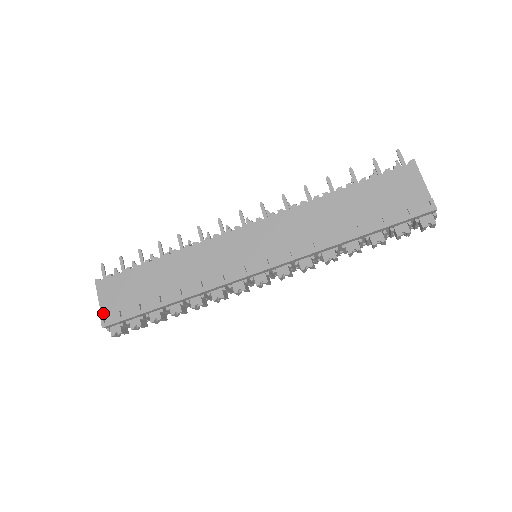
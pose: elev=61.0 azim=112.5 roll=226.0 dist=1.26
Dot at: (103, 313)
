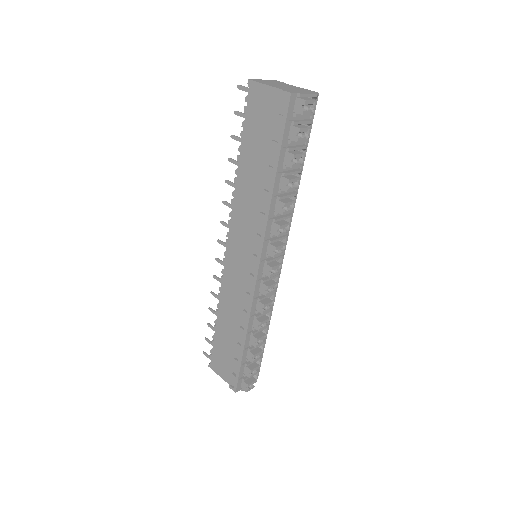
Dot at: (229, 383)
